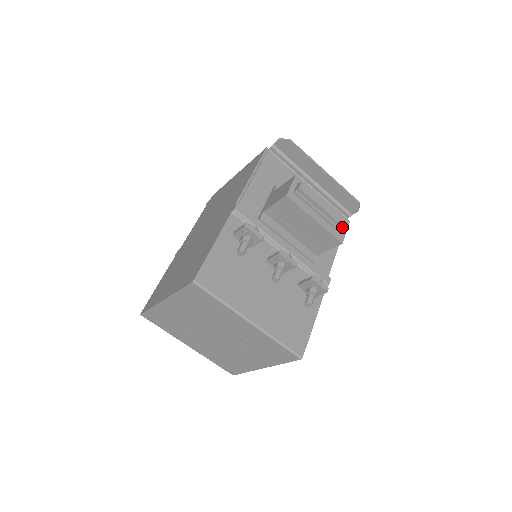
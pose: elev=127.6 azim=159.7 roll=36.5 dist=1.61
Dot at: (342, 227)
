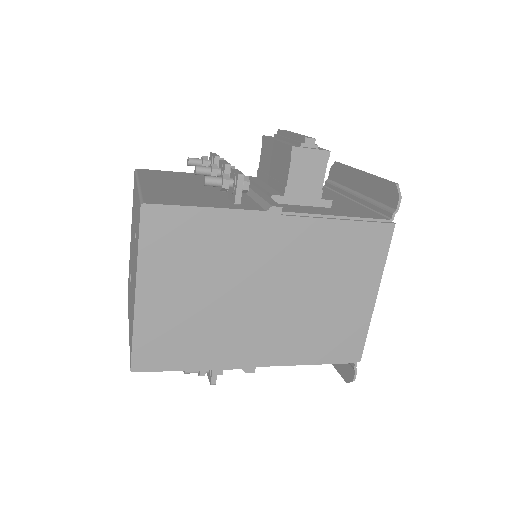
Dot at: (303, 139)
